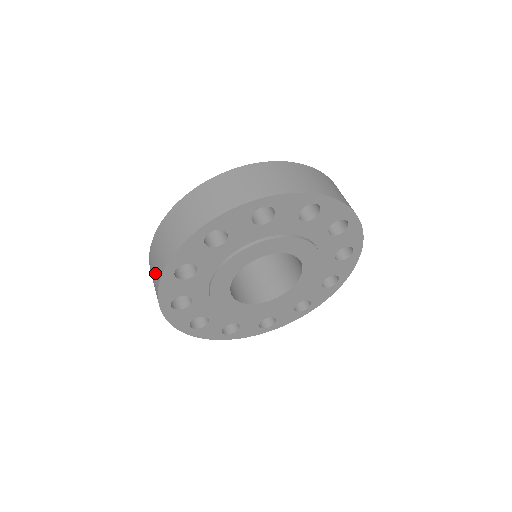
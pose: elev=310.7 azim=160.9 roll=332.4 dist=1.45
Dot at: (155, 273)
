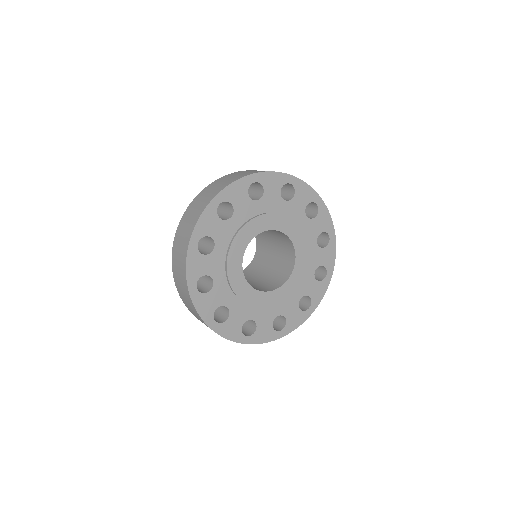
Dot at: (197, 210)
